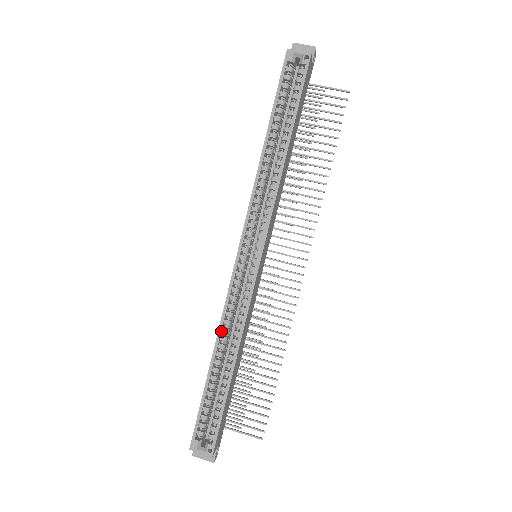
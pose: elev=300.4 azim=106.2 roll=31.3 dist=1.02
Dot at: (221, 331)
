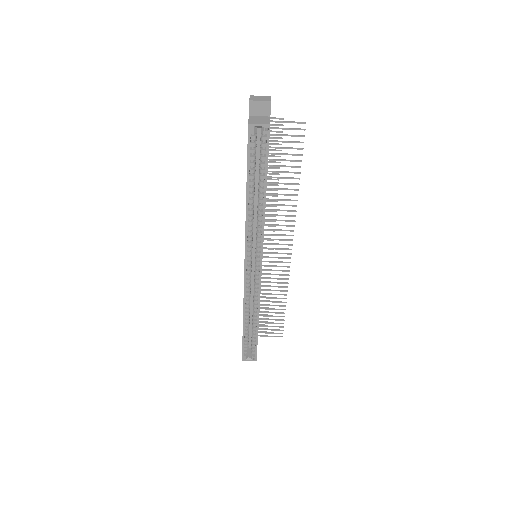
Dot at: (245, 307)
